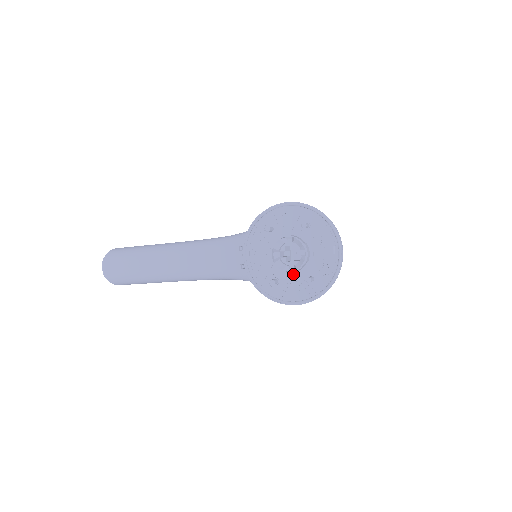
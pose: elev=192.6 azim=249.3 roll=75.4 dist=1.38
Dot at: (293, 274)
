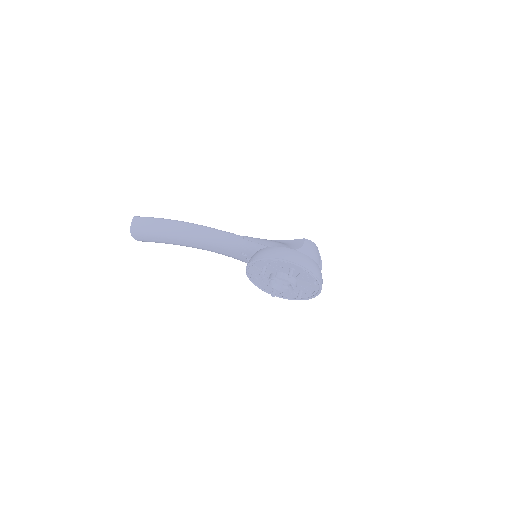
Dot at: (287, 288)
